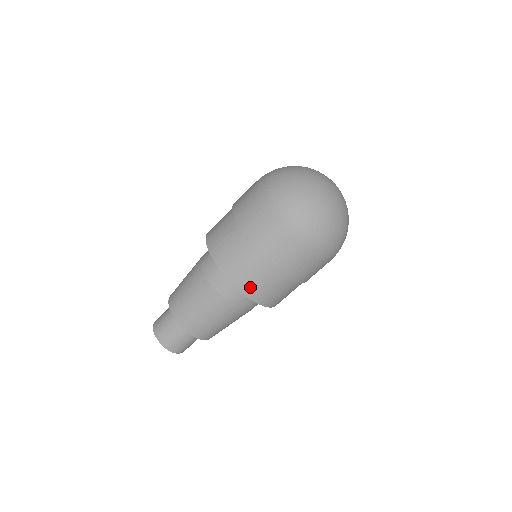
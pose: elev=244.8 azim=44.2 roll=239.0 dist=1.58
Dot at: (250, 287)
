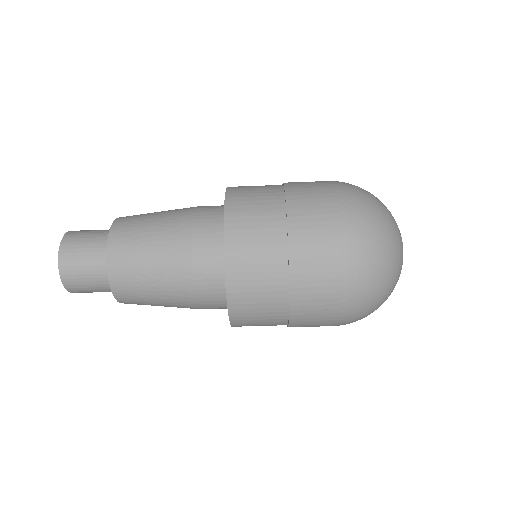
Dot at: (240, 274)
